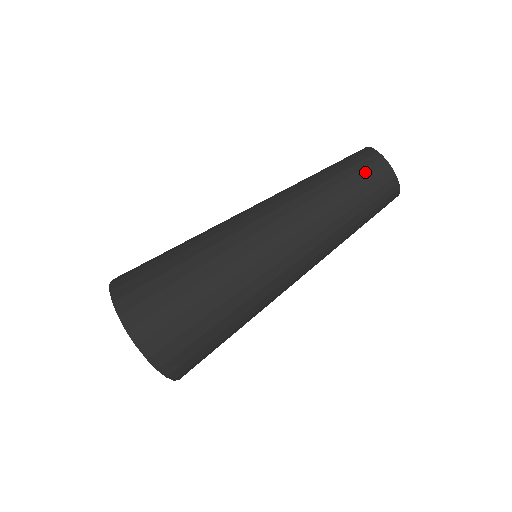
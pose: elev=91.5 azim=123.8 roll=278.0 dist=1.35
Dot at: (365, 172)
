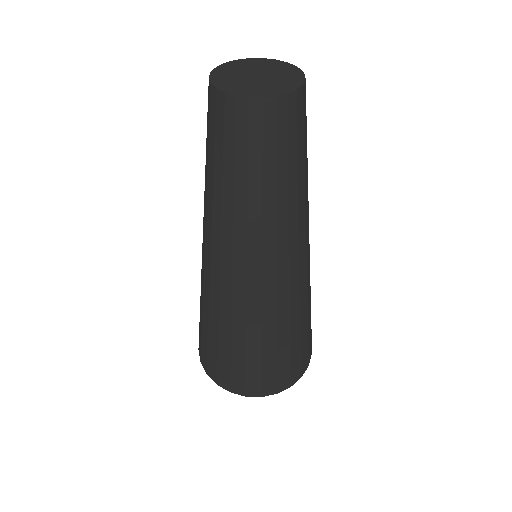
Dot at: (256, 138)
